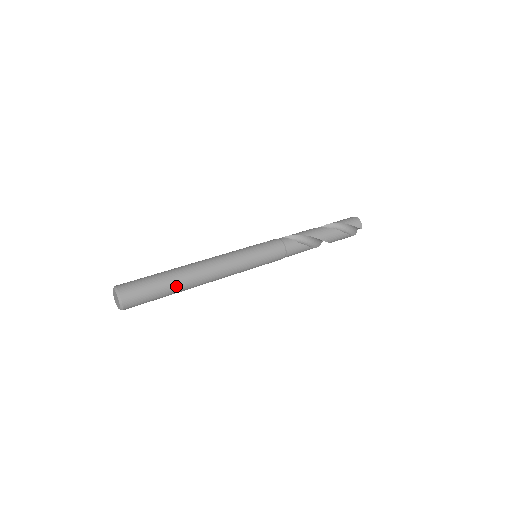
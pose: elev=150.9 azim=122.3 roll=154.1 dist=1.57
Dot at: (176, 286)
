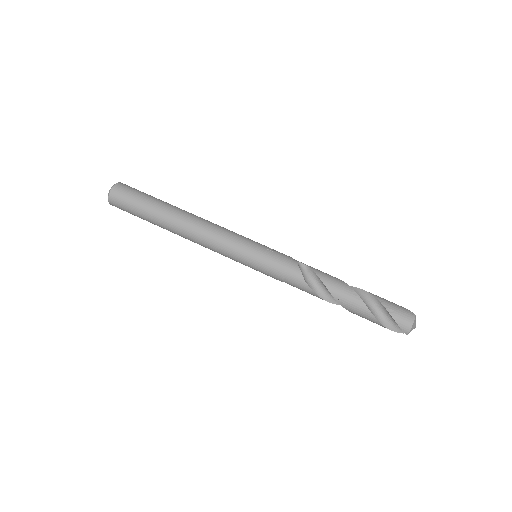
Dot at: (156, 220)
